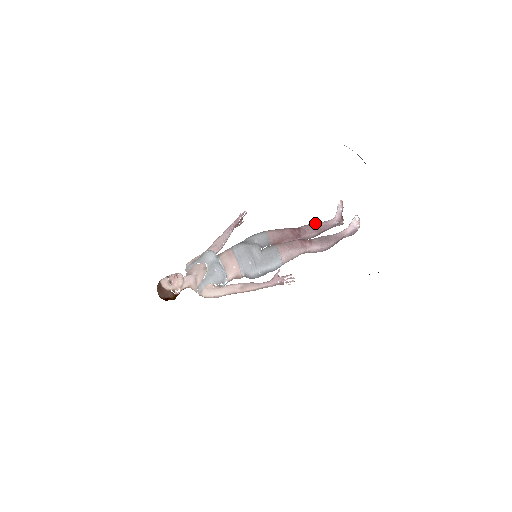
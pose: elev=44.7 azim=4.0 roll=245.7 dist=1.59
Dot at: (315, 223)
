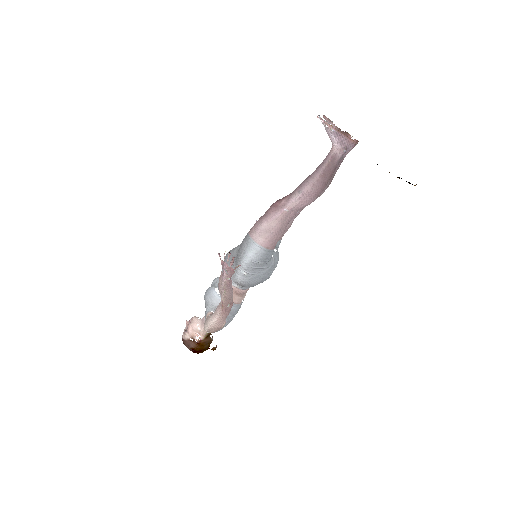
Dot at: occluded
